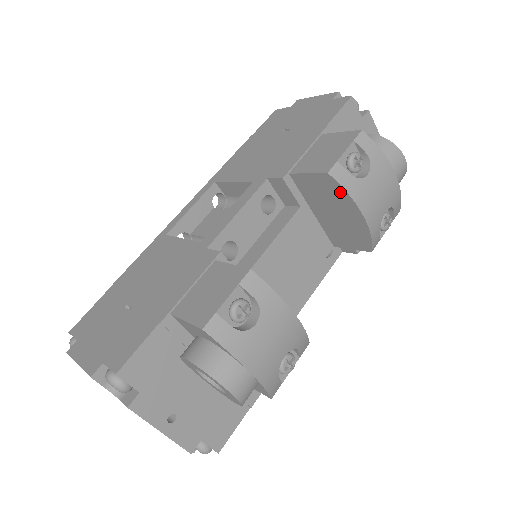
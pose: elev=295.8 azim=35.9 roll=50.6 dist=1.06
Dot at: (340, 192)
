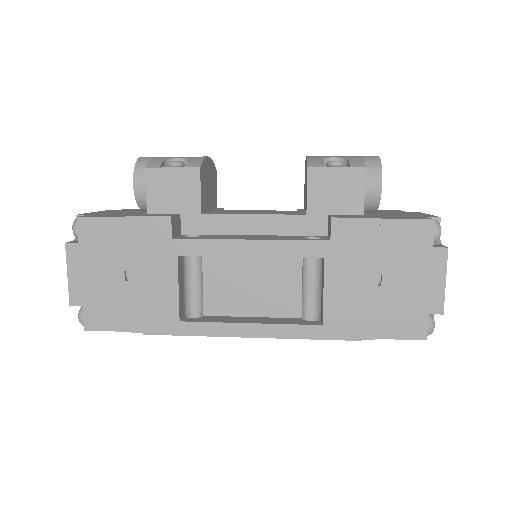
Dot at: occluded
